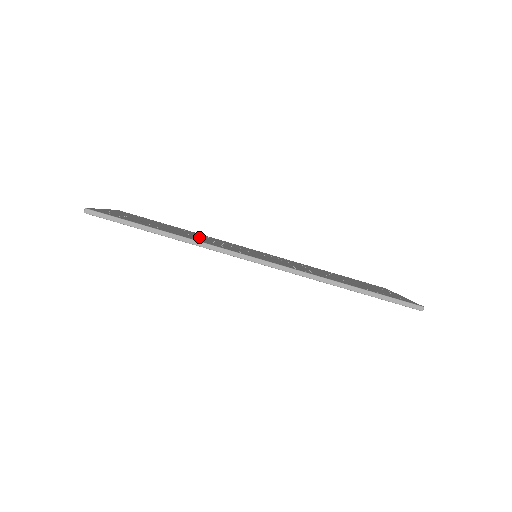
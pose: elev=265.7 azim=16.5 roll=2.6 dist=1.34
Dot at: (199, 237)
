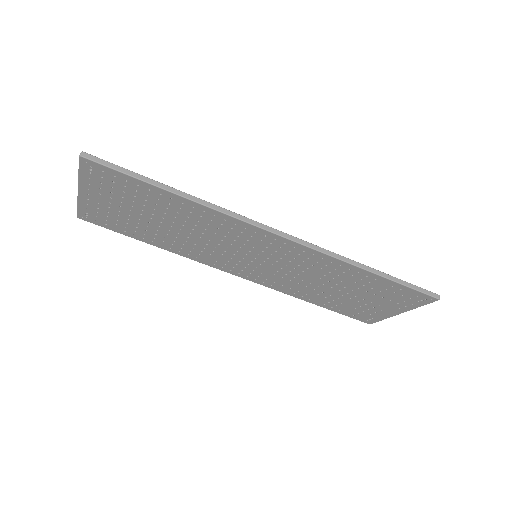
Dot at: occluded
